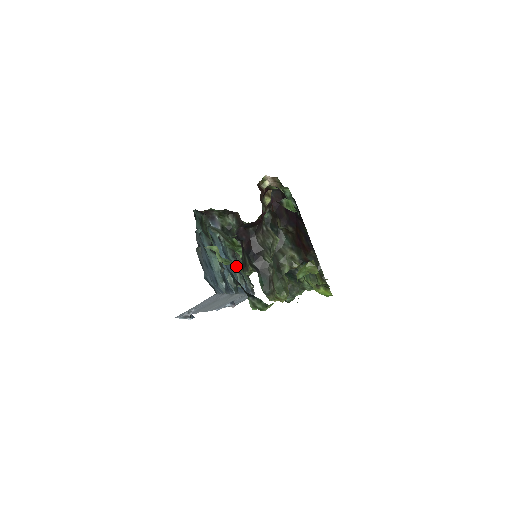
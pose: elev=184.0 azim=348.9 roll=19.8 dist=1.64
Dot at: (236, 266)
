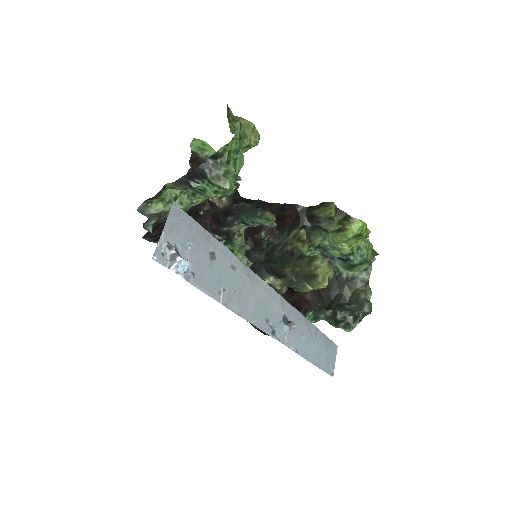
Dot at: (191, 199)
